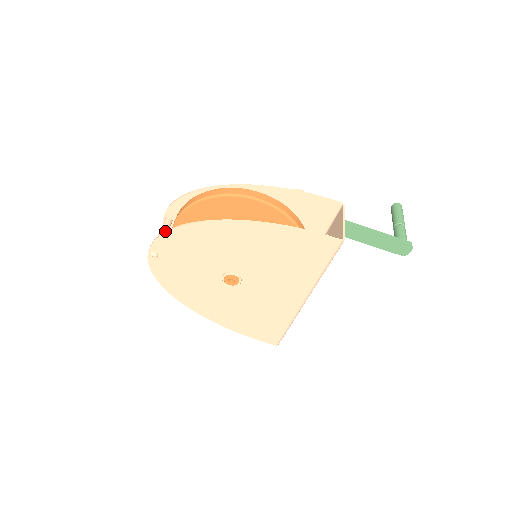
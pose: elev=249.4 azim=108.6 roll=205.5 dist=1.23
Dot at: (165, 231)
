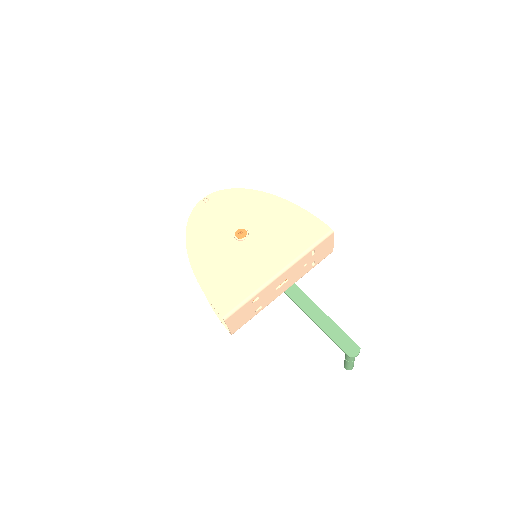
Dot at: (228, 189)
